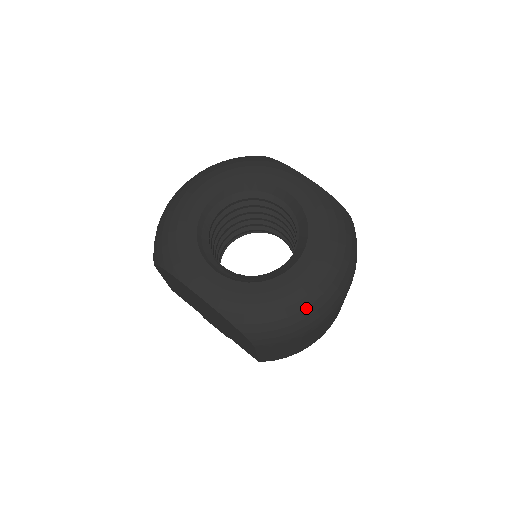
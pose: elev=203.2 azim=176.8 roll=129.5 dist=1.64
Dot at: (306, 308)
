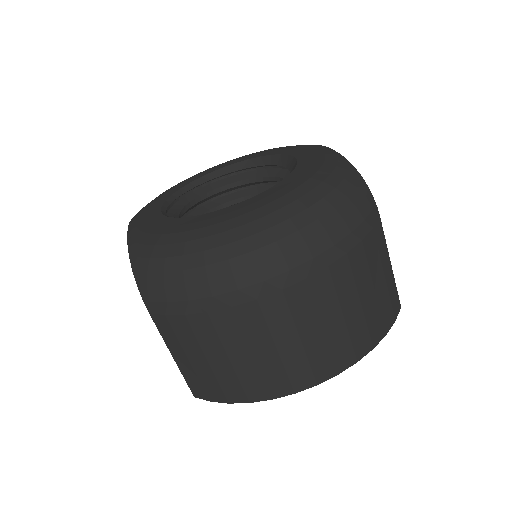
Dot at: (213, 249)
